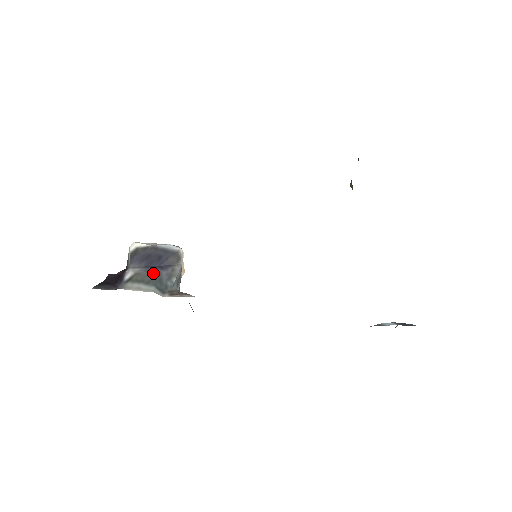
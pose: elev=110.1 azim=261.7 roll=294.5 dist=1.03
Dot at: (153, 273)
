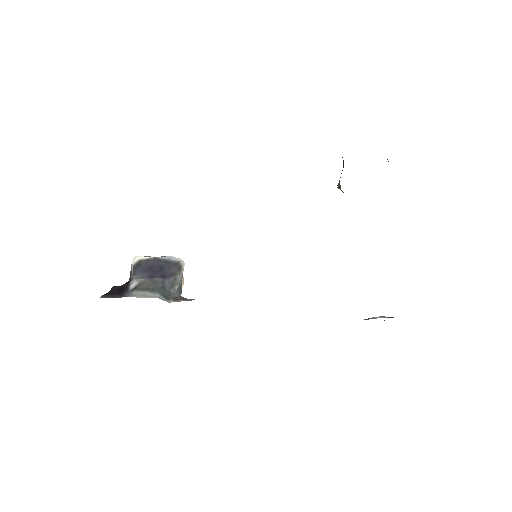
Dot at: (157, 282)
